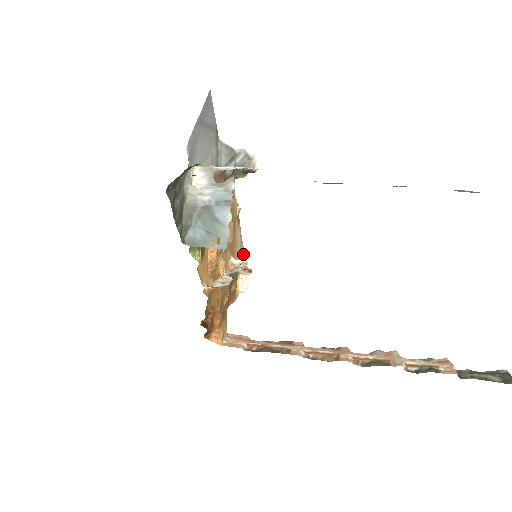
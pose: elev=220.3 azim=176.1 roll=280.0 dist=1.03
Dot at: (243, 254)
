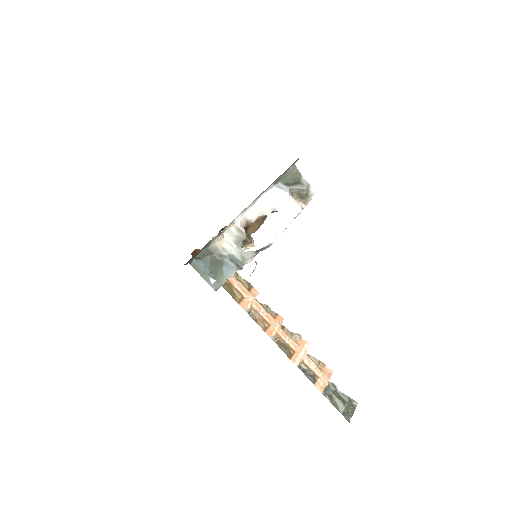
Dot at: occluded
